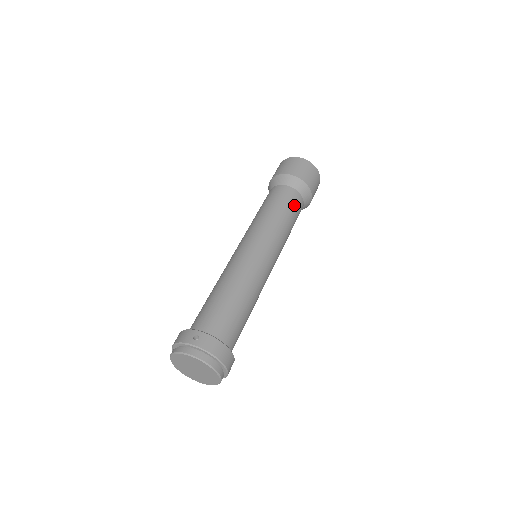
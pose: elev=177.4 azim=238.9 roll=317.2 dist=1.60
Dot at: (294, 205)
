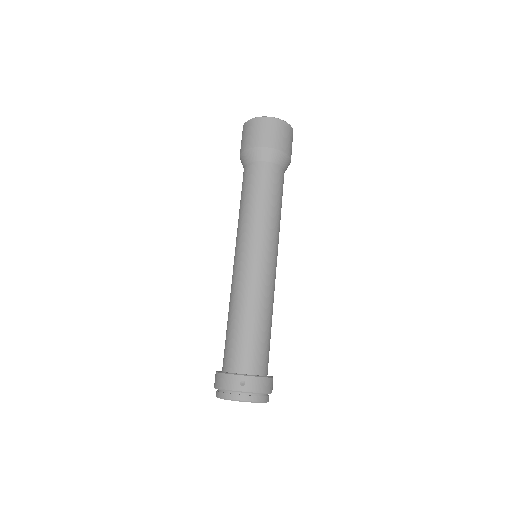
Dot at: (280, 185)
